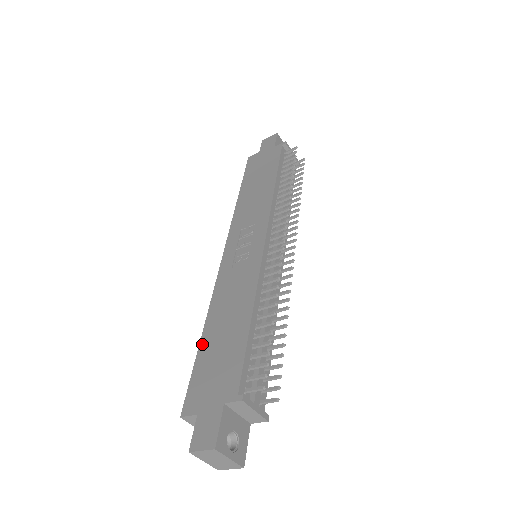
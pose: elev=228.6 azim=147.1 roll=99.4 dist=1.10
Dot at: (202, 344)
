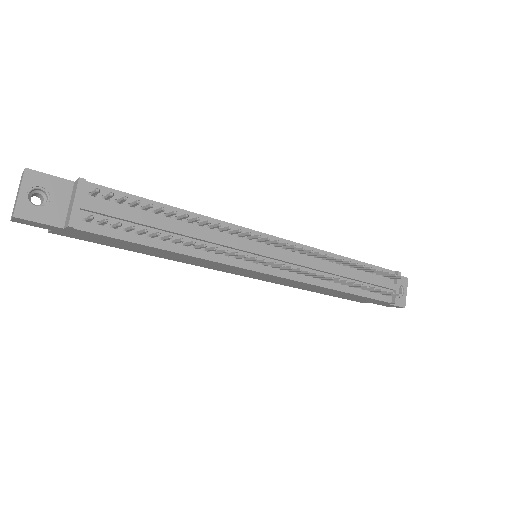
Dot at: occluded
